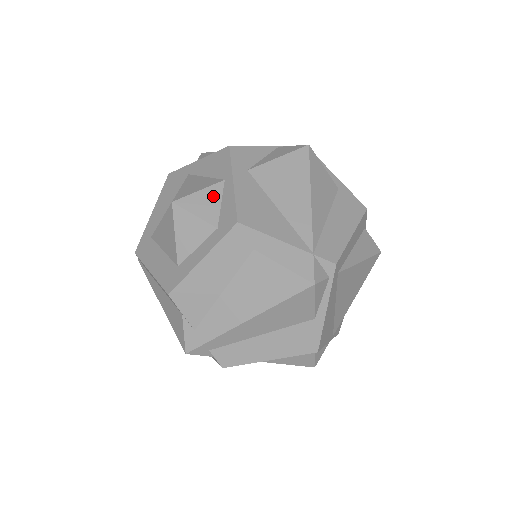
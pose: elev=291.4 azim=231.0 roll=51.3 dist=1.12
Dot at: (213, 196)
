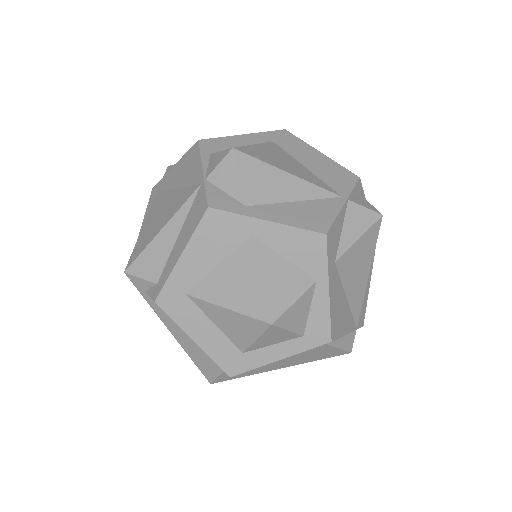
Dot at: (305, 304)
